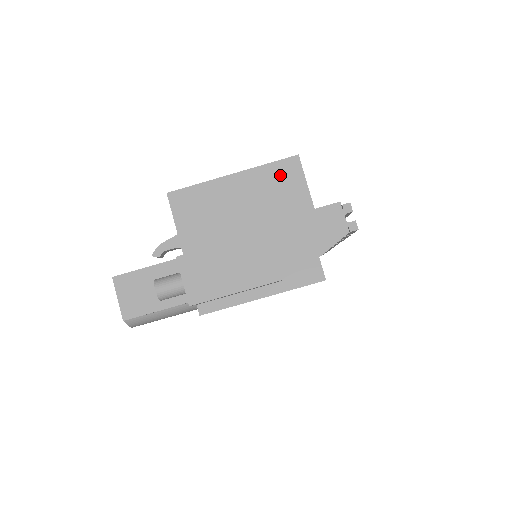
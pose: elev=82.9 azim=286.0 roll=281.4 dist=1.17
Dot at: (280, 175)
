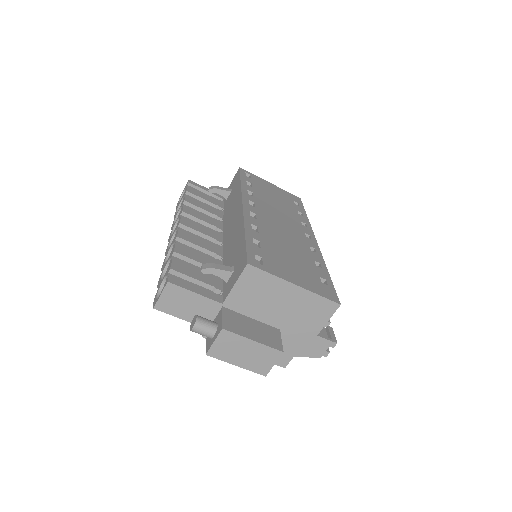
Dot at: (320, 306)
